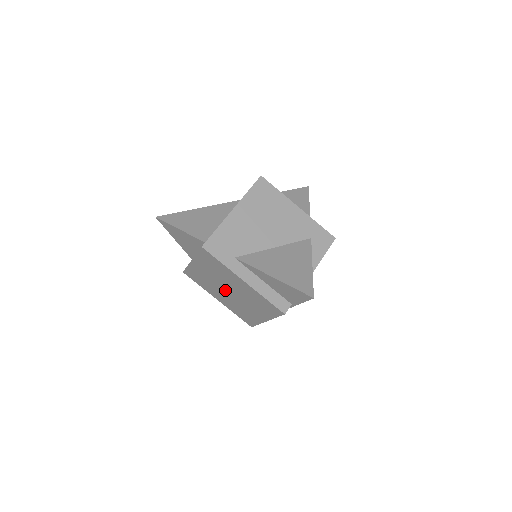
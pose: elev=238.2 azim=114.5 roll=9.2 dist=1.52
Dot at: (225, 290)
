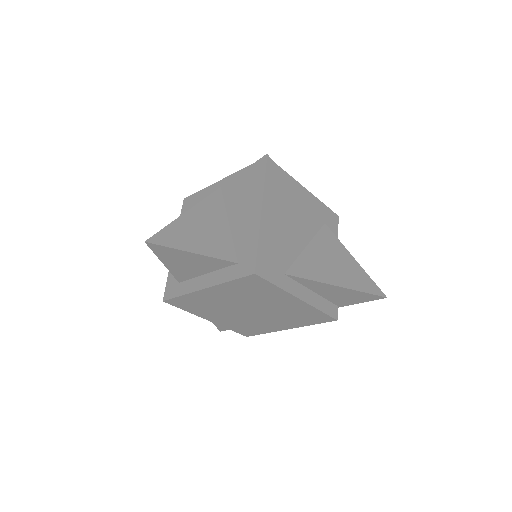
Dot at: (242, 310)
